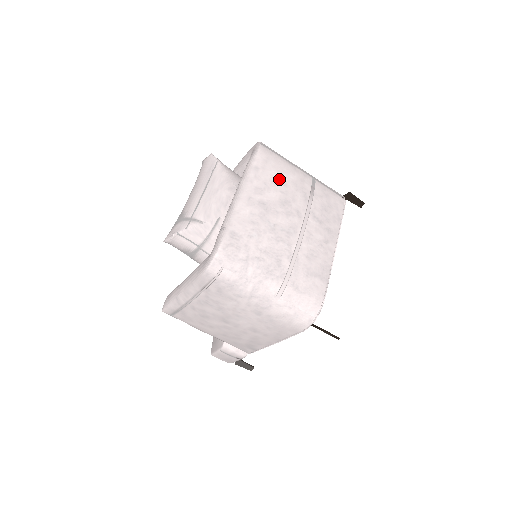
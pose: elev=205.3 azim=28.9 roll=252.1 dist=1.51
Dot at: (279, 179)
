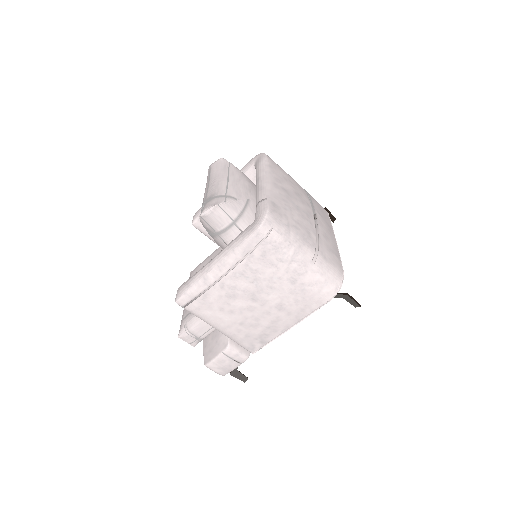
Dot at: (287, 178)
